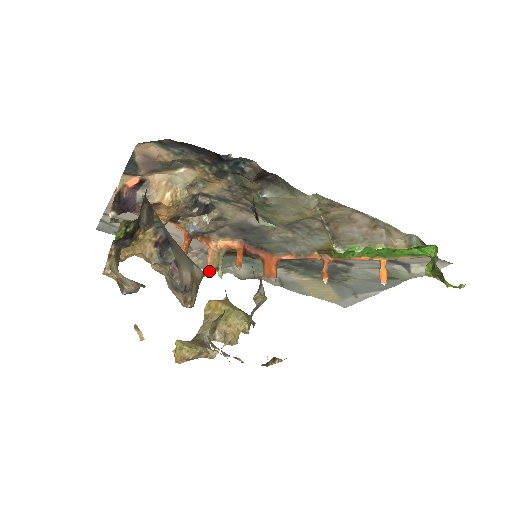
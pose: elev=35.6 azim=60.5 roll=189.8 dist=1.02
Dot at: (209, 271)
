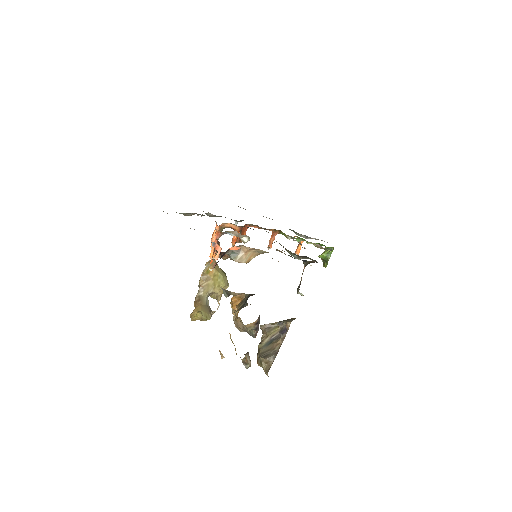
Dot at: occluded
